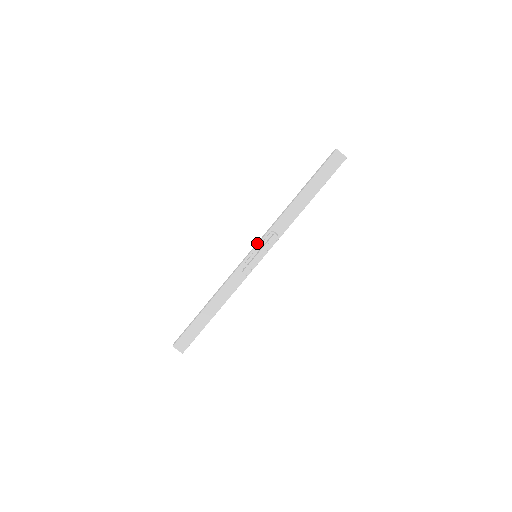
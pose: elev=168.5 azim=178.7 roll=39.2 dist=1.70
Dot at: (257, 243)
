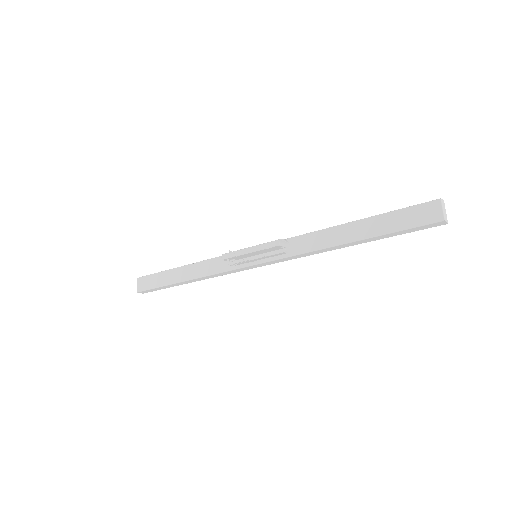
Dot at: occluded
